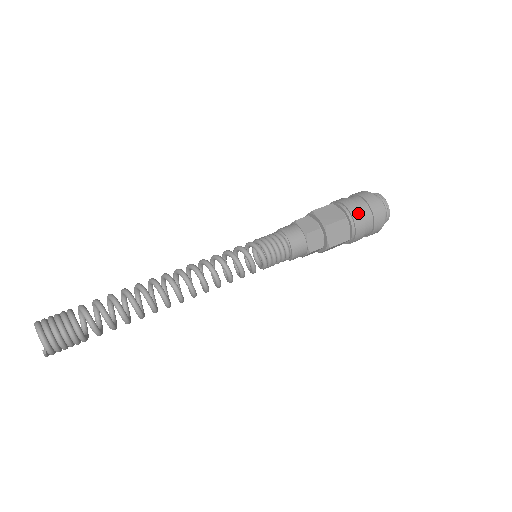
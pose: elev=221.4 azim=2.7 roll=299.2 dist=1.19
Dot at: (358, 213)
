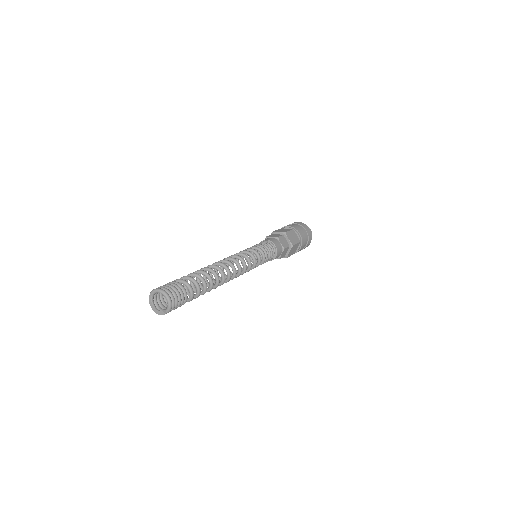
Dot at: (304, 240)
